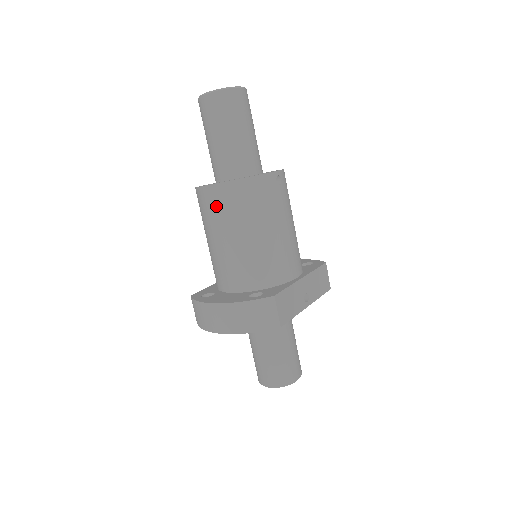
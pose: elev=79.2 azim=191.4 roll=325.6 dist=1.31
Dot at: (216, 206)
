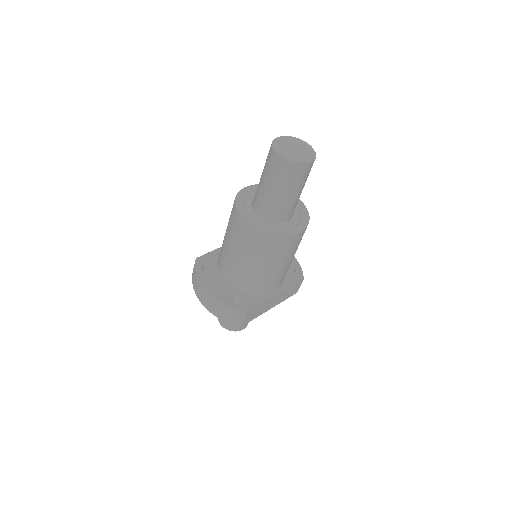
Dot at: (240, 234)
